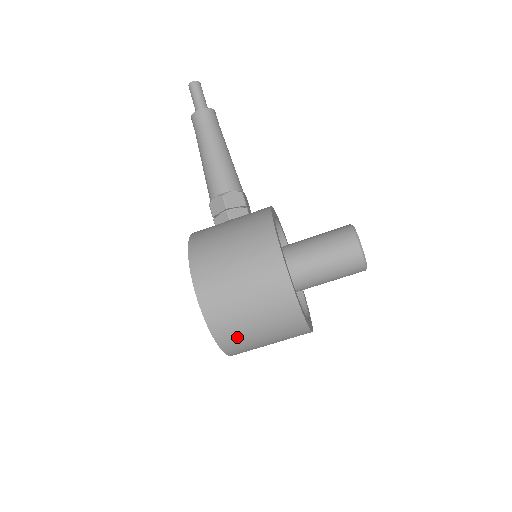
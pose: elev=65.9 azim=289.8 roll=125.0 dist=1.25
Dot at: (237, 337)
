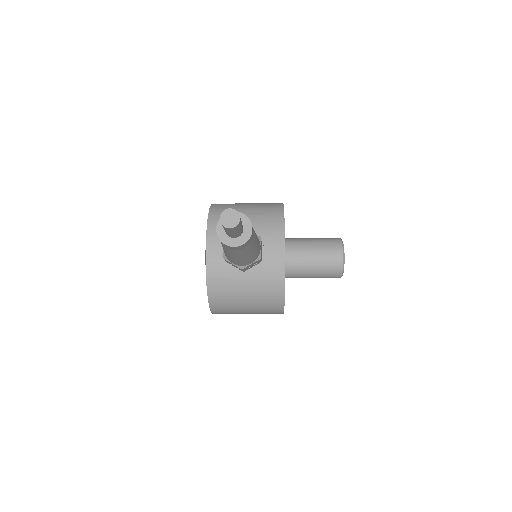
Dot at: occluded
